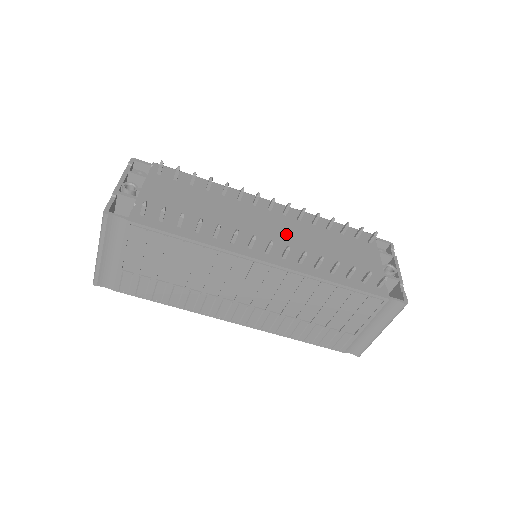
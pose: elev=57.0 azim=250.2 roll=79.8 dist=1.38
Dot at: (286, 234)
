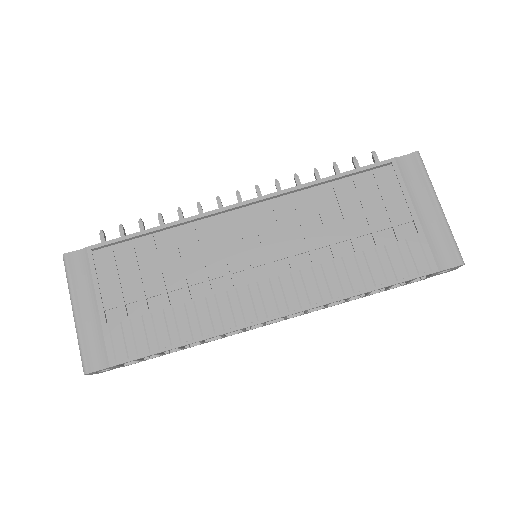
Dot at: occluded
